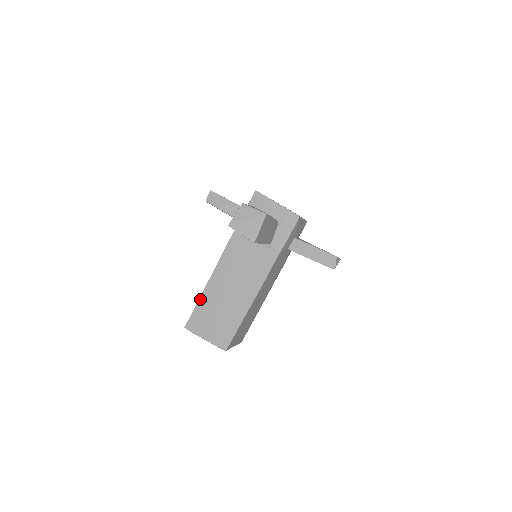
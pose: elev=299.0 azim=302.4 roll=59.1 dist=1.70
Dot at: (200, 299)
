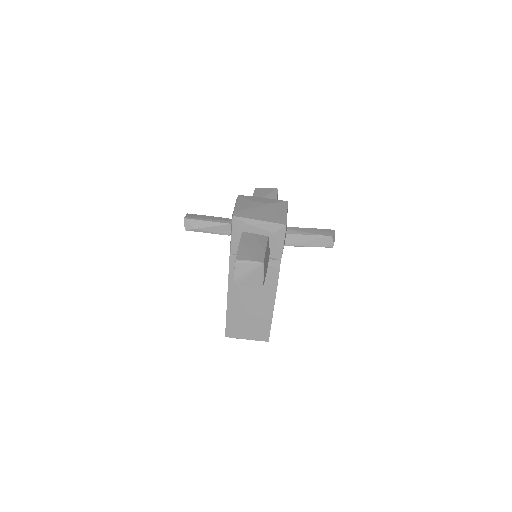
Dot at: (227, 315)
